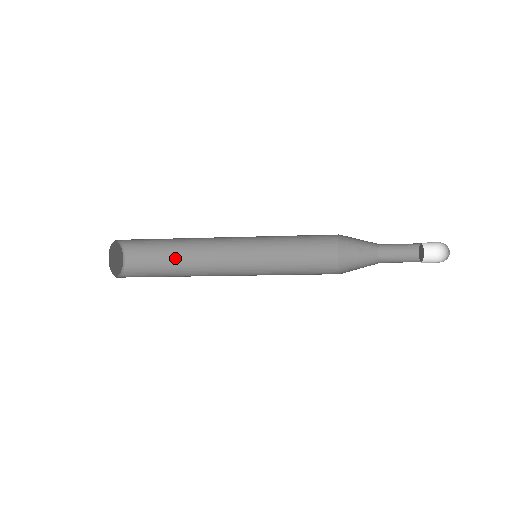
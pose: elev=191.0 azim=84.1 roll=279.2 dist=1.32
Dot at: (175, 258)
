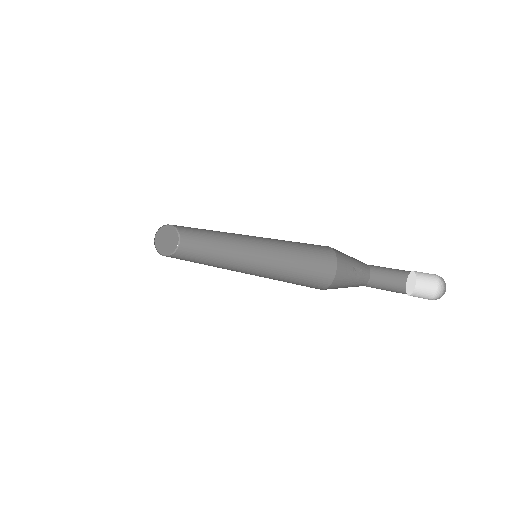
Dot at: (209, 251)
